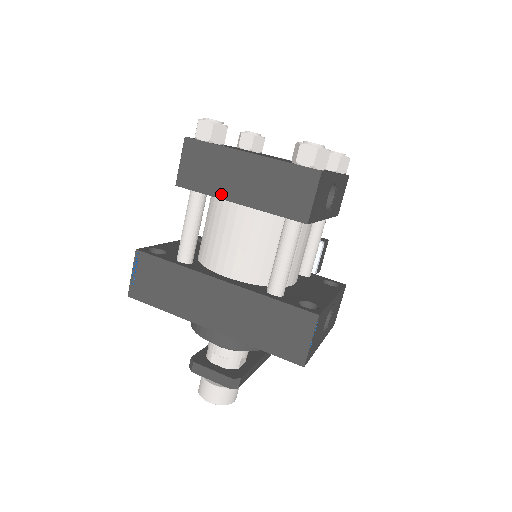
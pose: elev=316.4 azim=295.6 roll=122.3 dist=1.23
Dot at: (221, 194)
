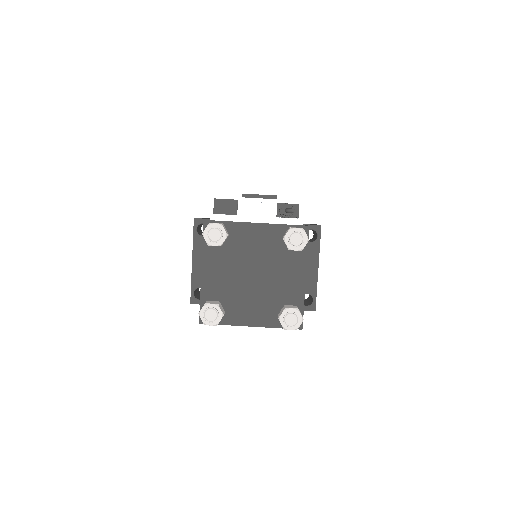
Dot at: occluded
